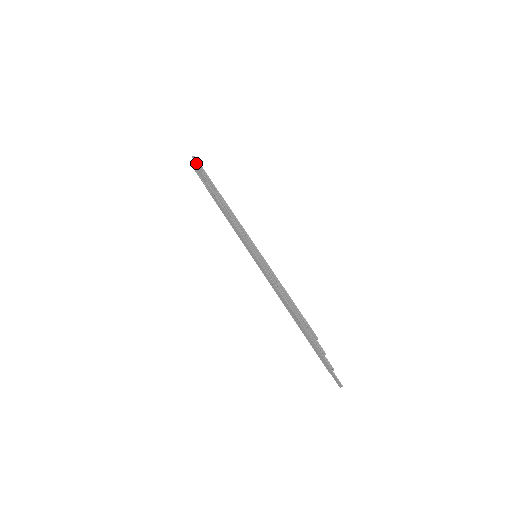
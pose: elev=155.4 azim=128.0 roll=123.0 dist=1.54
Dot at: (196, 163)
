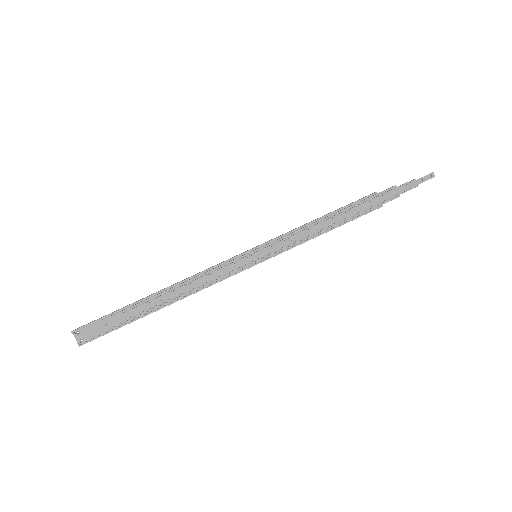
Dot at: (84, 331)
